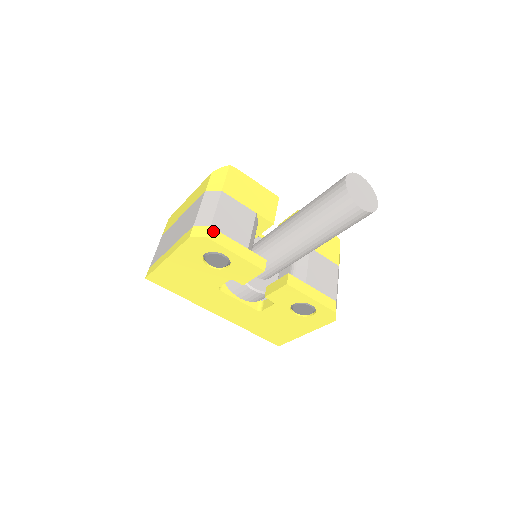
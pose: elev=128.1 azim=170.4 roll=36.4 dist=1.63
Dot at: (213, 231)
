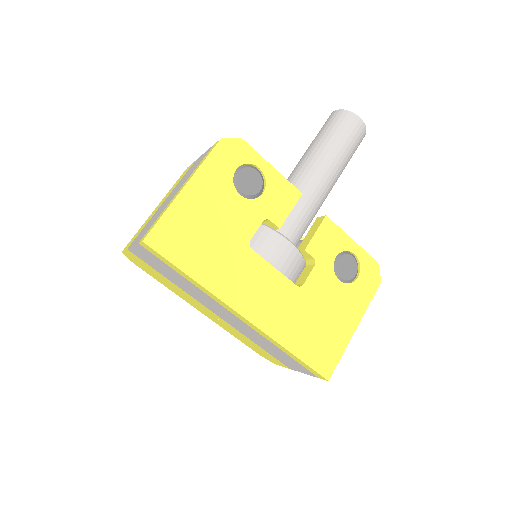
Dot at: occluded
